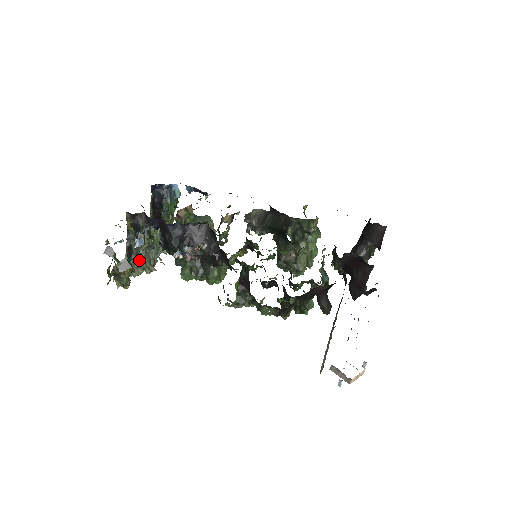
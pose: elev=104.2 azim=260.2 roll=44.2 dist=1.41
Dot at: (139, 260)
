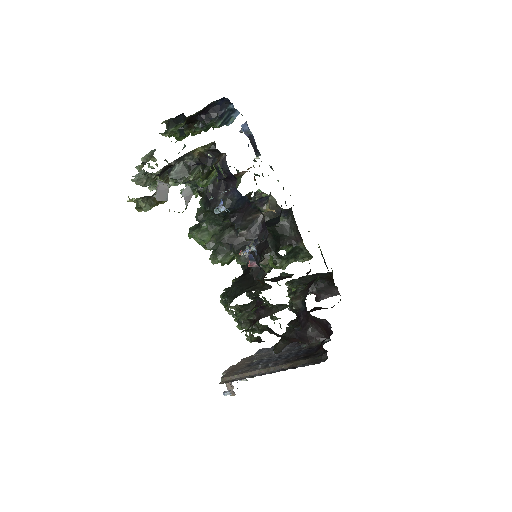
Dot at: occluded
